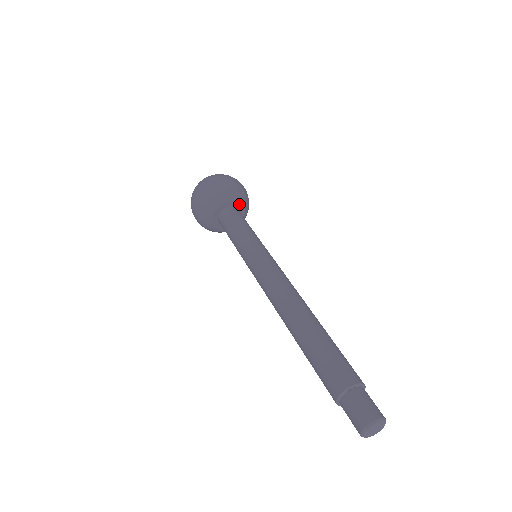
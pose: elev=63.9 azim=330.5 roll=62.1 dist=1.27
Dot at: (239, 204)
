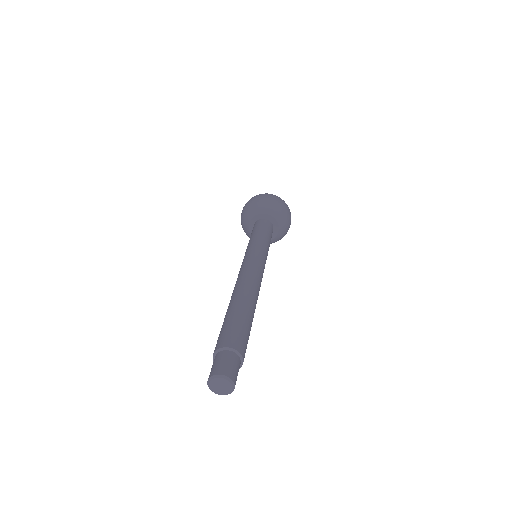
Dot at: (265, 215)
